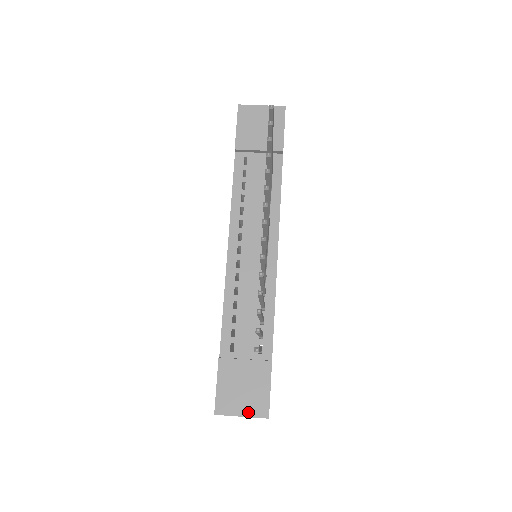
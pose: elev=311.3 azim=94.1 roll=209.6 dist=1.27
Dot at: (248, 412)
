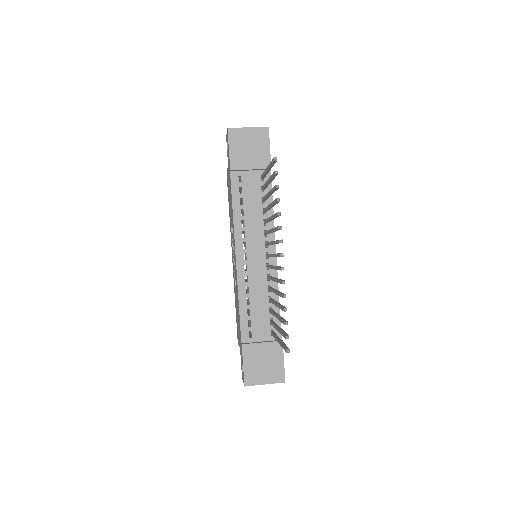
Dot at: (269, 380)
